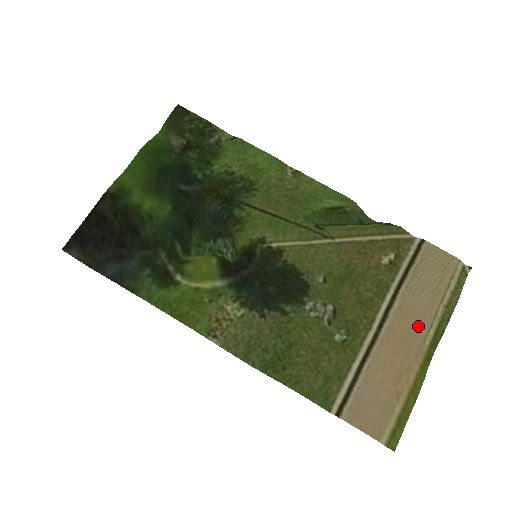
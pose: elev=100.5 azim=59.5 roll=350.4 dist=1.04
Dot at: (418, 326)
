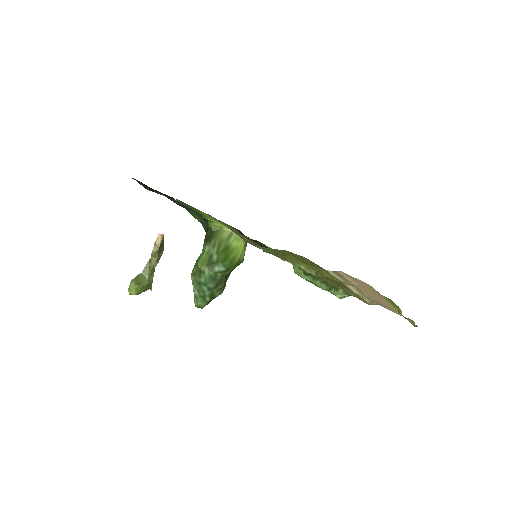
Dot at: (387, 303)
